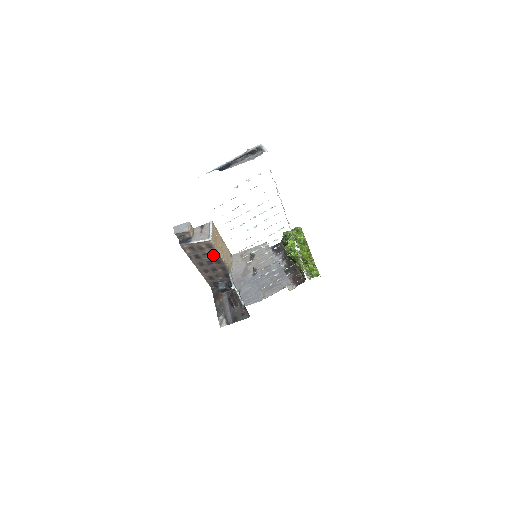
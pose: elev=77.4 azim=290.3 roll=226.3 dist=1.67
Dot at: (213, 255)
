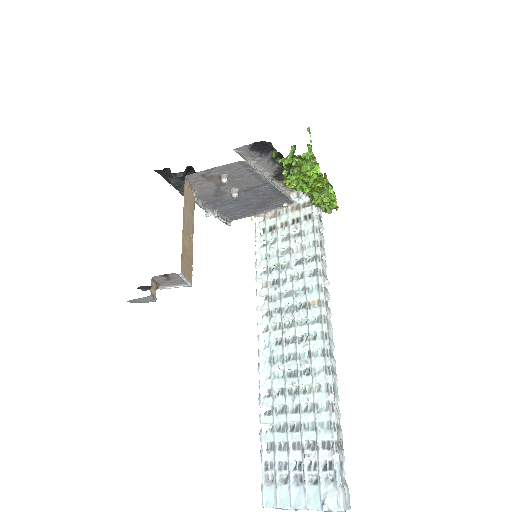
Dot at: occluded
